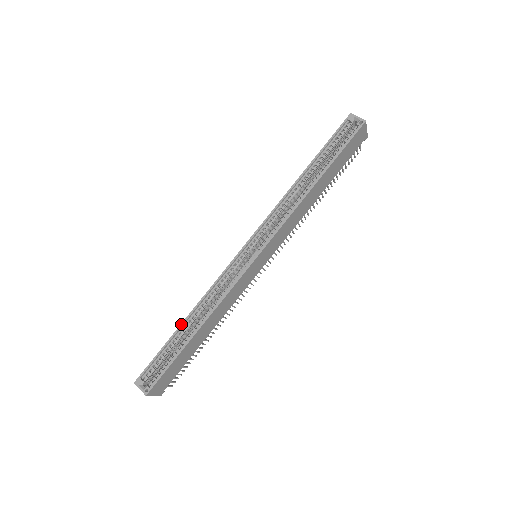
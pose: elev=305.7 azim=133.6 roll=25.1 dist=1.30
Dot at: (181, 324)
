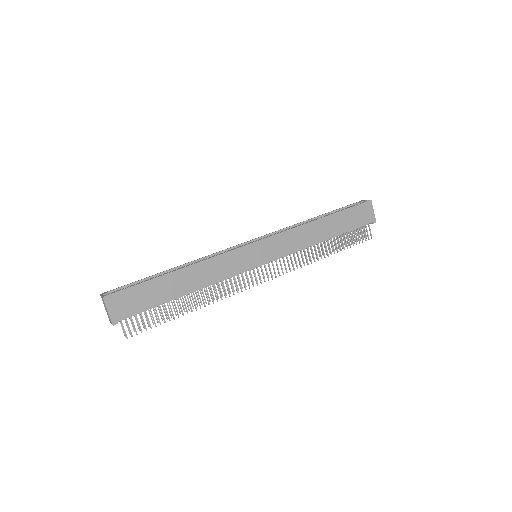
Dot at: occluded
